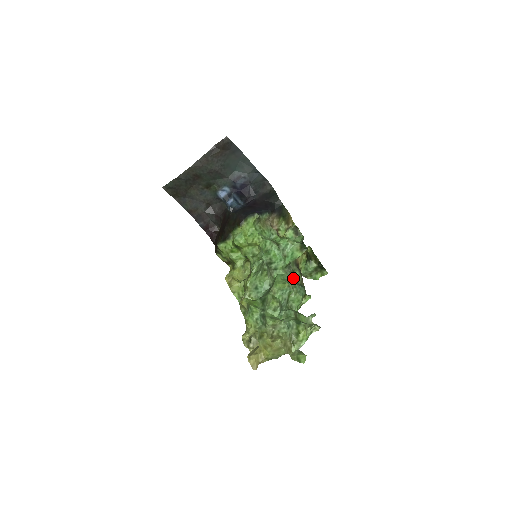
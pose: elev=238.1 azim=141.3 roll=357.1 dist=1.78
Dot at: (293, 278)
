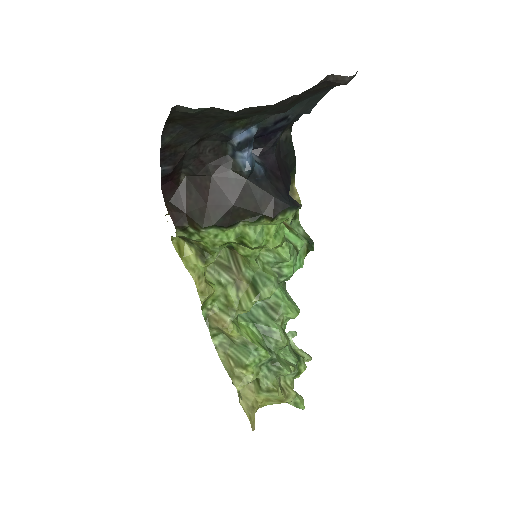
Dot at: occluded
